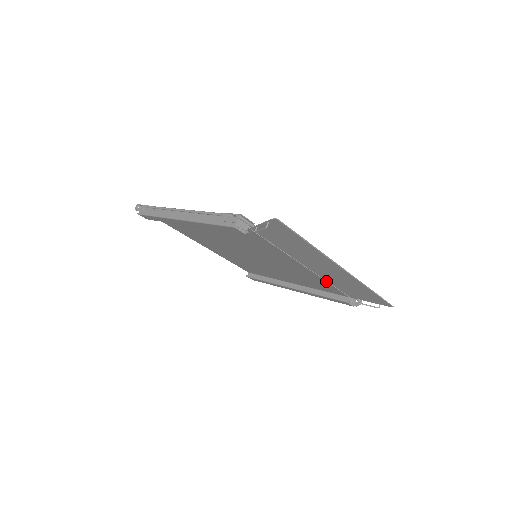
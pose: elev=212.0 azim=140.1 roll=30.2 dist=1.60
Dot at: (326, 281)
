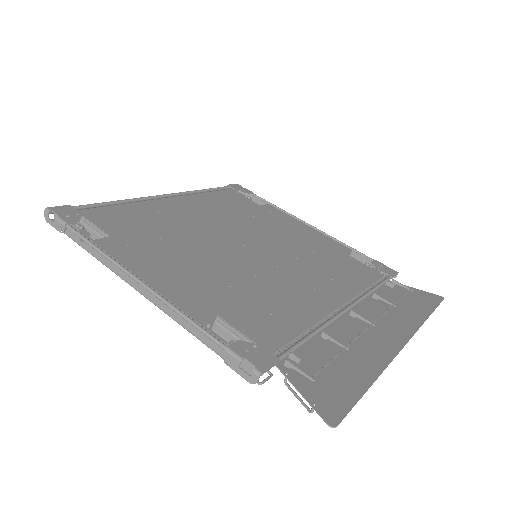
Dot at: occluded
